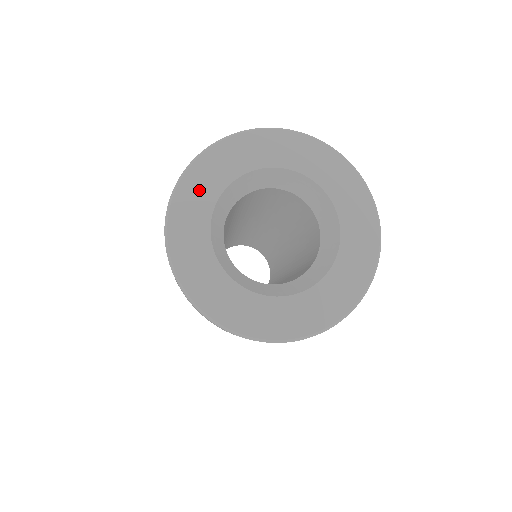
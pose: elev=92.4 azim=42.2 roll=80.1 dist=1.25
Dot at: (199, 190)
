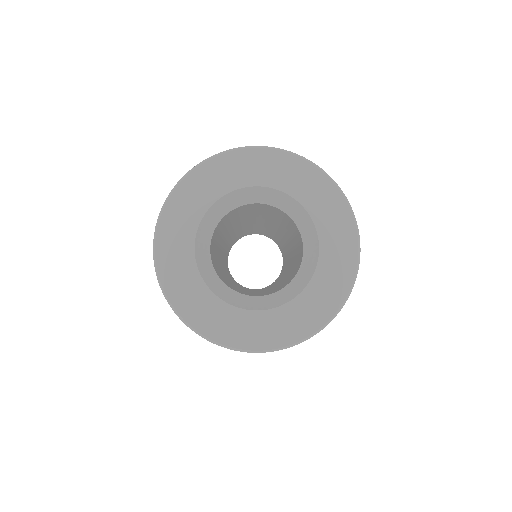
Dot at: (175, 237)
